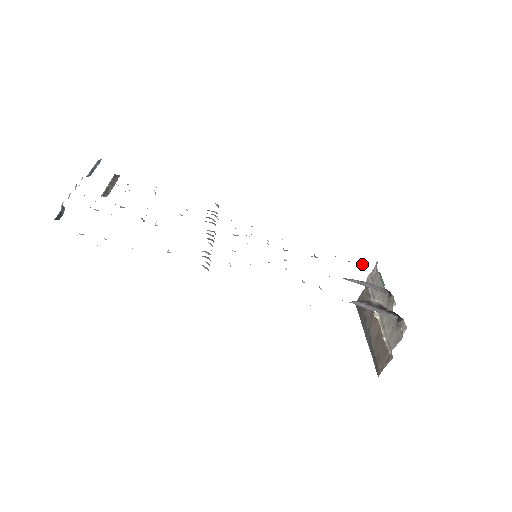
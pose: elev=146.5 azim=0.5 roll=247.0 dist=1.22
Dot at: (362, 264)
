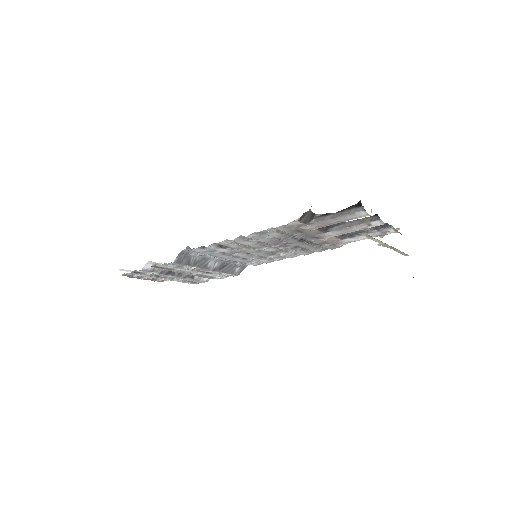
Dot at: (380, 236)
